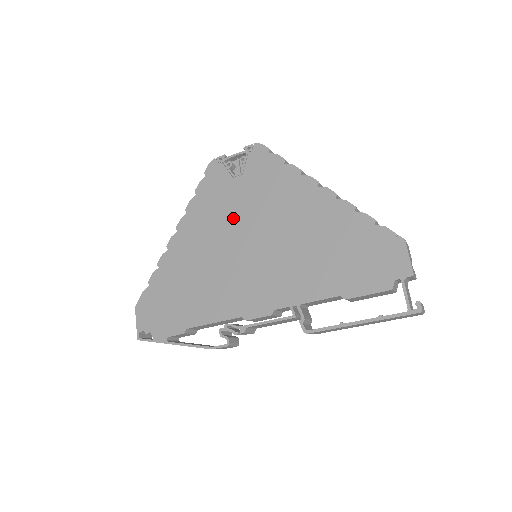
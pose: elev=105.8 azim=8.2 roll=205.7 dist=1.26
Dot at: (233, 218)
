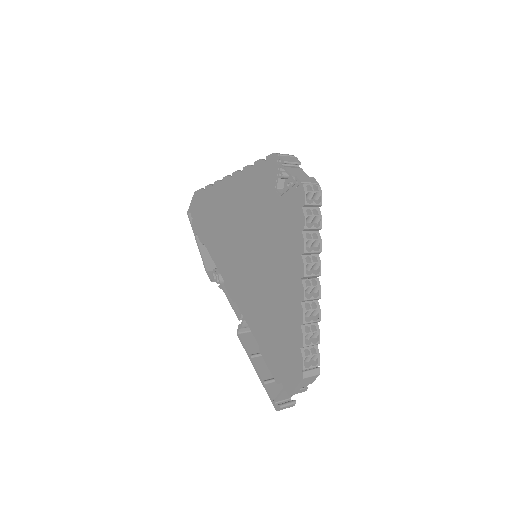
Dot at: (256, 219)
